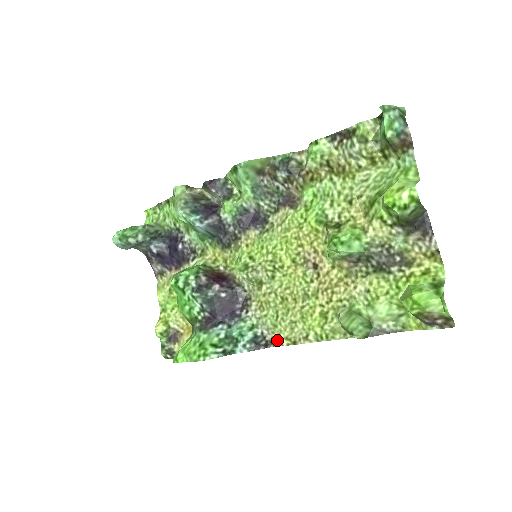
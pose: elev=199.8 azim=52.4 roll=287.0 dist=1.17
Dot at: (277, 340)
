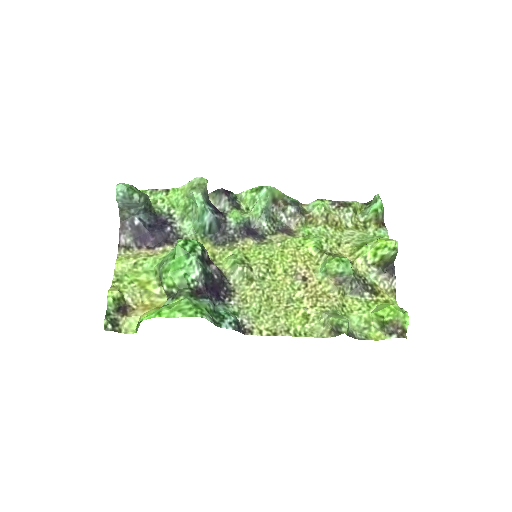
Dot at: (257, 330)
